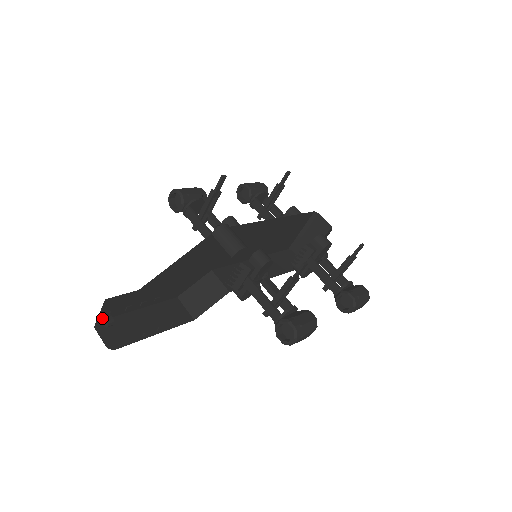
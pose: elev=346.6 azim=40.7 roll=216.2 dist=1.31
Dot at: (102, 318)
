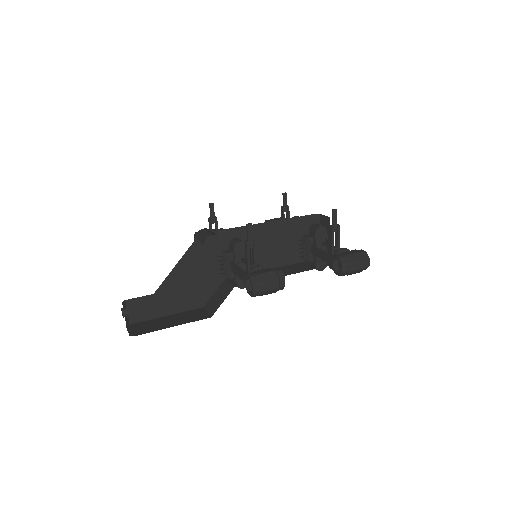
Dot at: occluded
